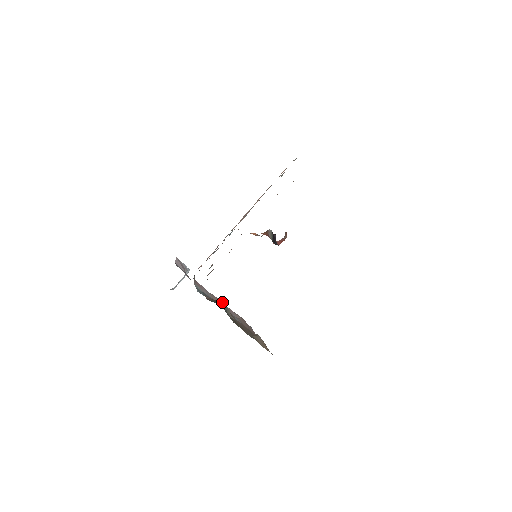
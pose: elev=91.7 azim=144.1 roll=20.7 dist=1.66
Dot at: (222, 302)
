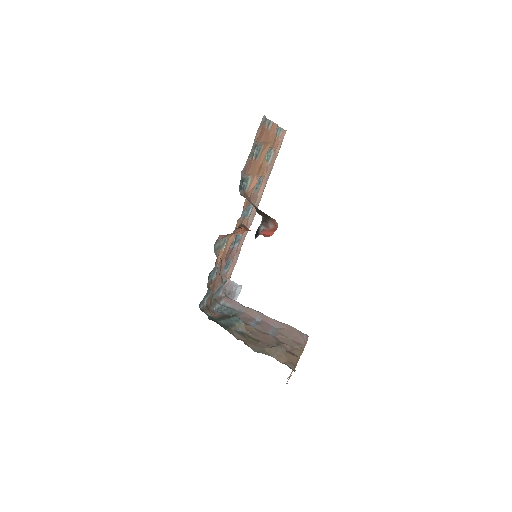
Dot at: (234, 316)
